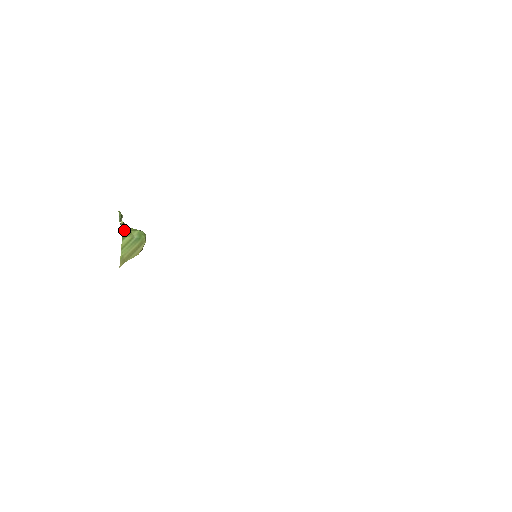
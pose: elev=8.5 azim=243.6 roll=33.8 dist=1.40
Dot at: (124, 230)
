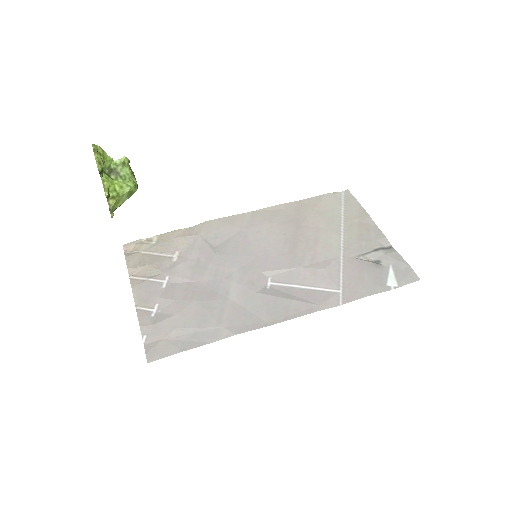
Dot at: (112, 215)
